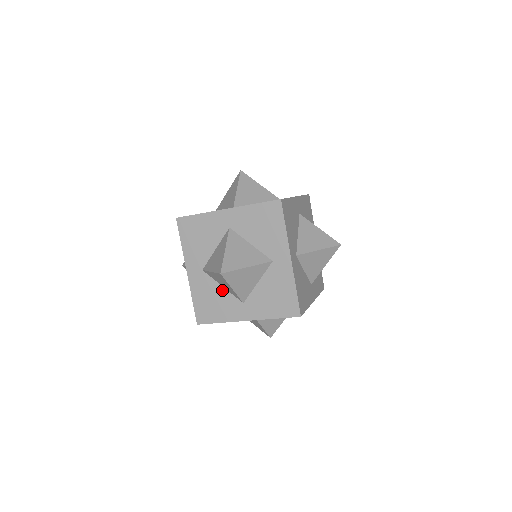
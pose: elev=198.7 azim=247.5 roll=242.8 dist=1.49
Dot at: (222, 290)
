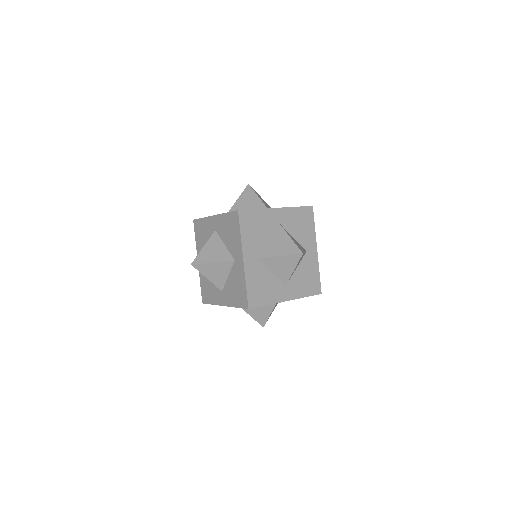
Dot at: occluded
